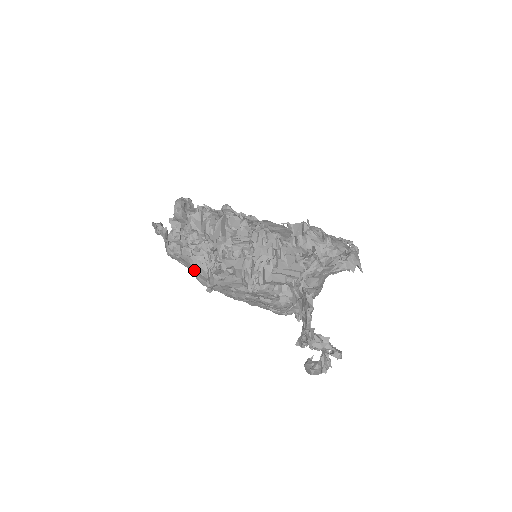
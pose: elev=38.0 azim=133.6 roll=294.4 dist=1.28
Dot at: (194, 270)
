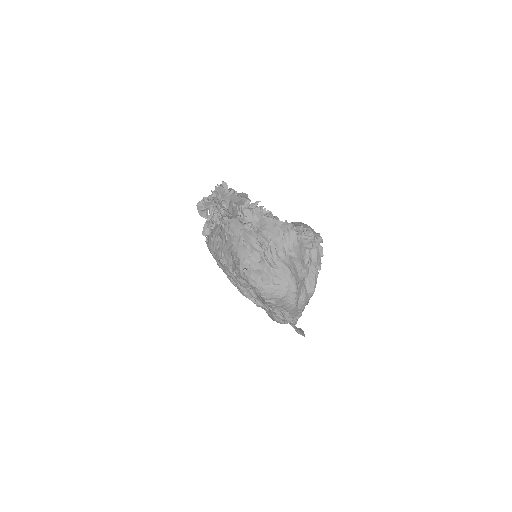
Dot at: occluded
